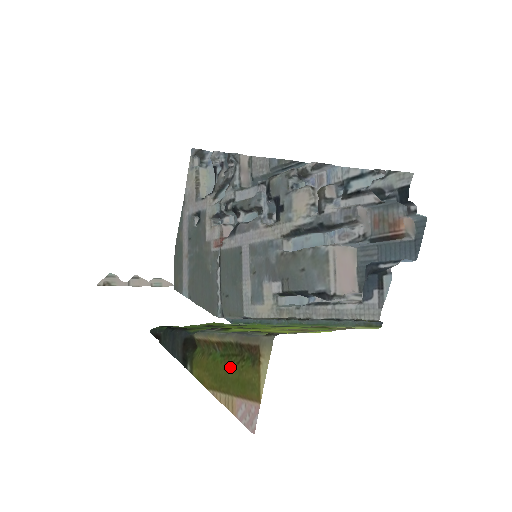
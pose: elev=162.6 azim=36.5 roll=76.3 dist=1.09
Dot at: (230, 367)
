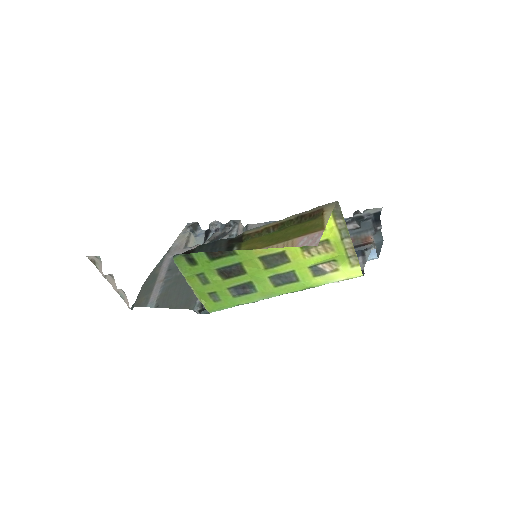
Dot at: (291, 228)
